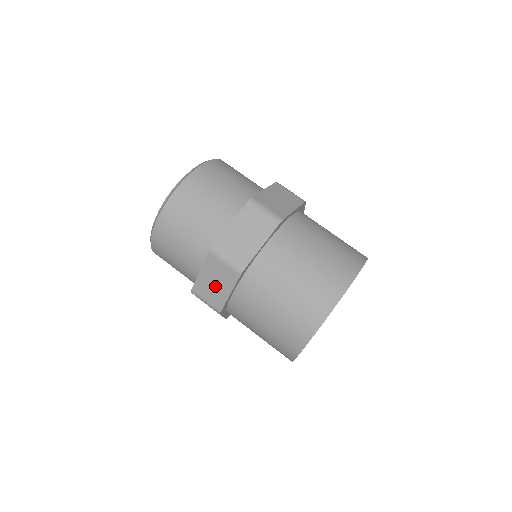
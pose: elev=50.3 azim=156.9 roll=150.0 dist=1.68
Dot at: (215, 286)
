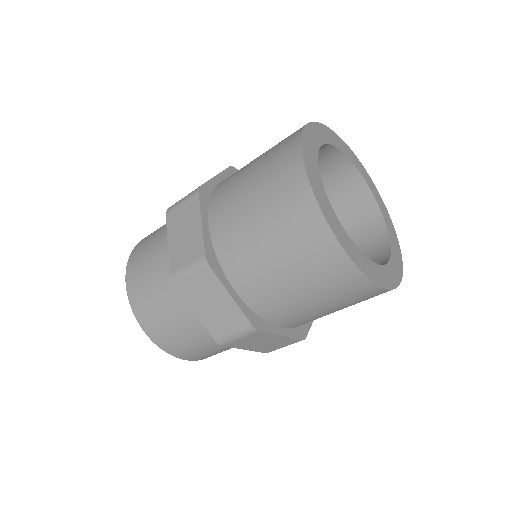
Dot at: (217, 308)
